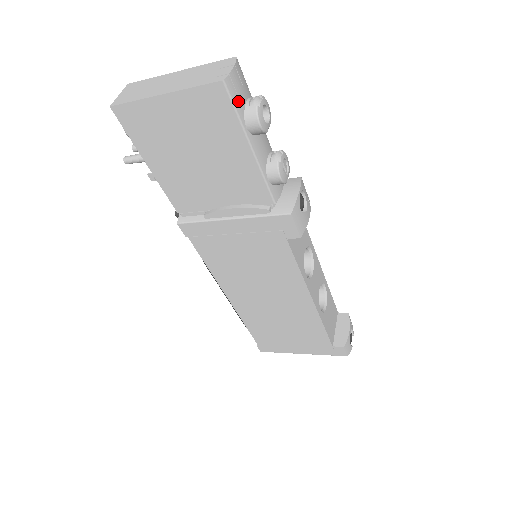
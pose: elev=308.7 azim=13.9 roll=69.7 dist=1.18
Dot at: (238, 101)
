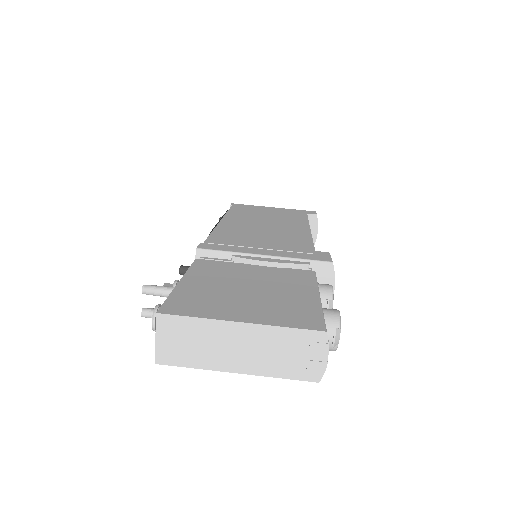
Dot at: occluded
